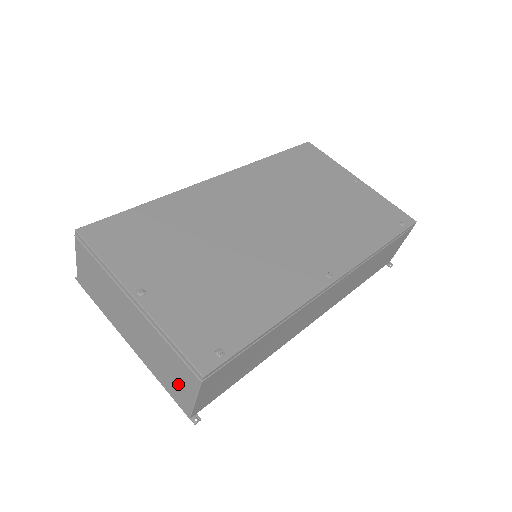
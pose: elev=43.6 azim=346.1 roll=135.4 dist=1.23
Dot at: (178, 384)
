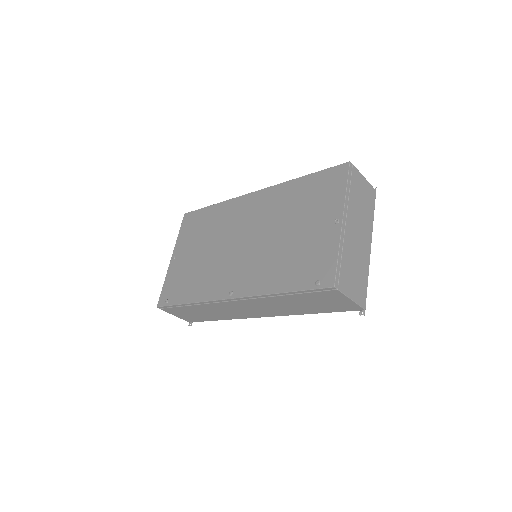
Dot at: occluded
